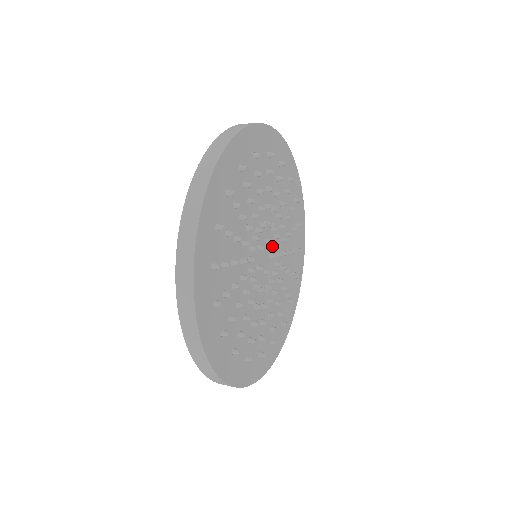
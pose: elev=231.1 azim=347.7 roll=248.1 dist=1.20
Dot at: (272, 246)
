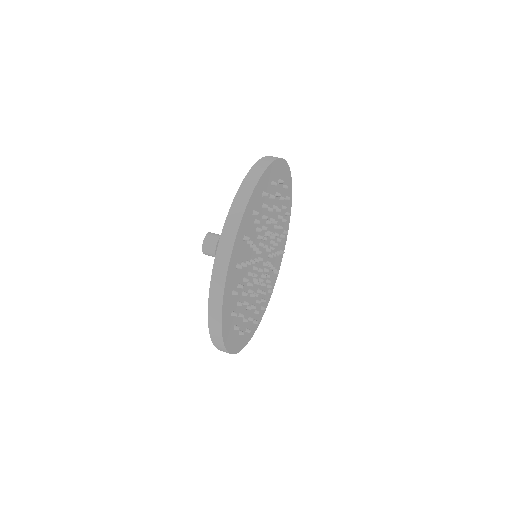
Dot at: (266, 259)
